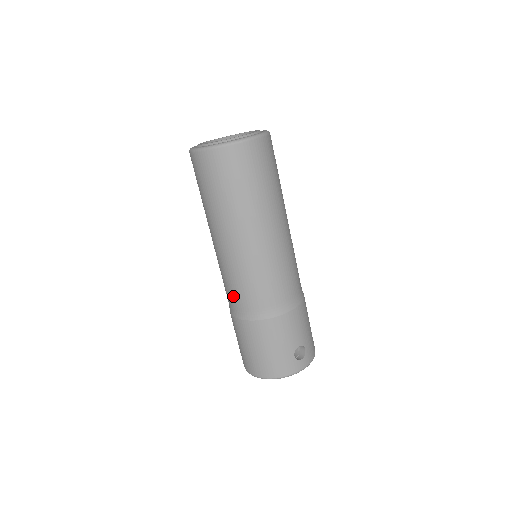
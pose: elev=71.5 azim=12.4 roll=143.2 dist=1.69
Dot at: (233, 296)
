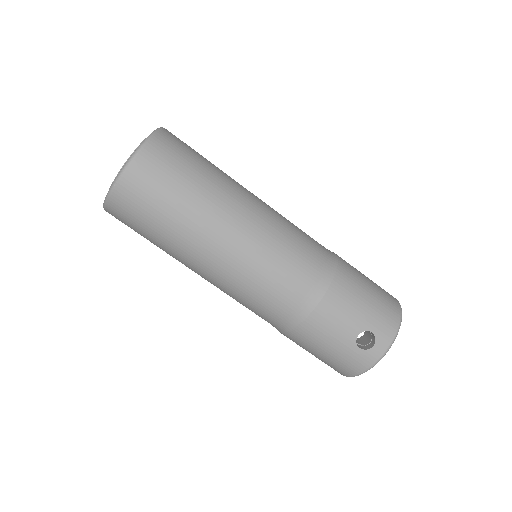
Dot at: occluded
